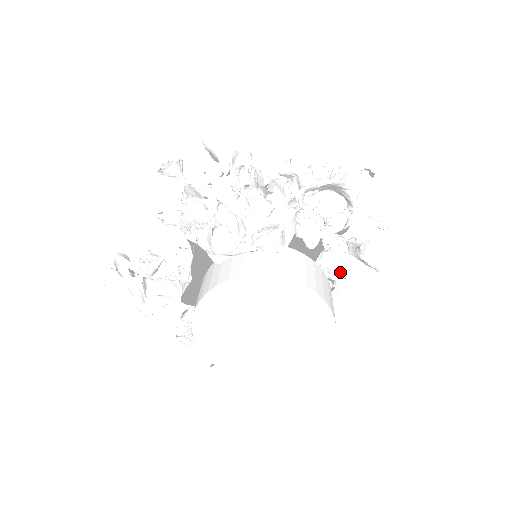
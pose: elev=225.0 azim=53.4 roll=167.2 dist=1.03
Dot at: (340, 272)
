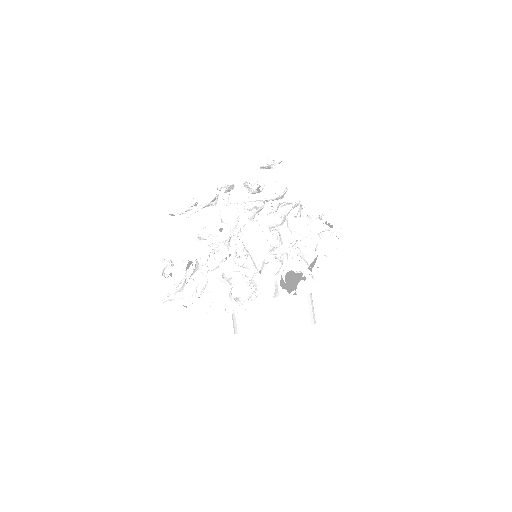
Dot at: (315, 273)
